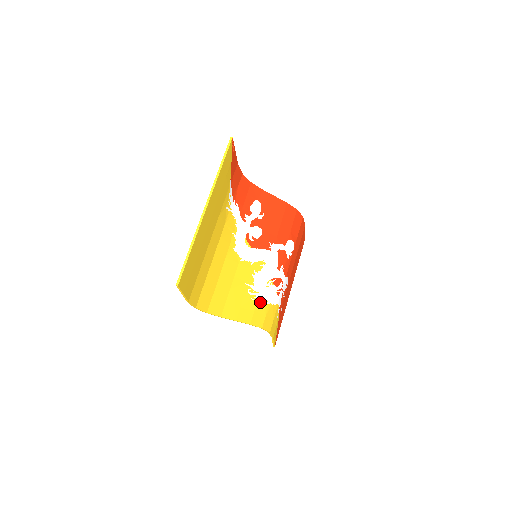
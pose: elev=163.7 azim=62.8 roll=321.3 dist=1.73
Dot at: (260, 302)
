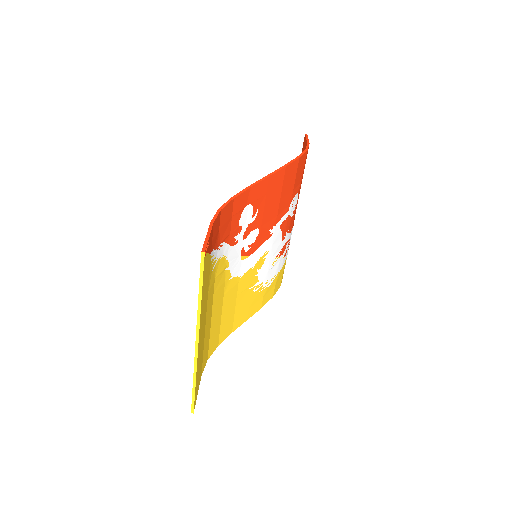
Dot at: (268, 284)
